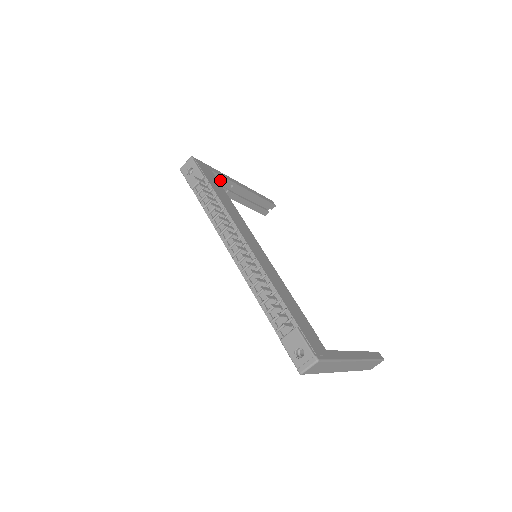
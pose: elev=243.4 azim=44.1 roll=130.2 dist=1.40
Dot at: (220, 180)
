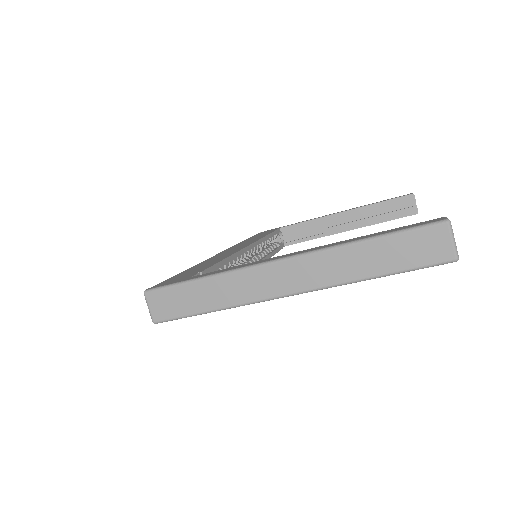
Dot at: (304, 228)
